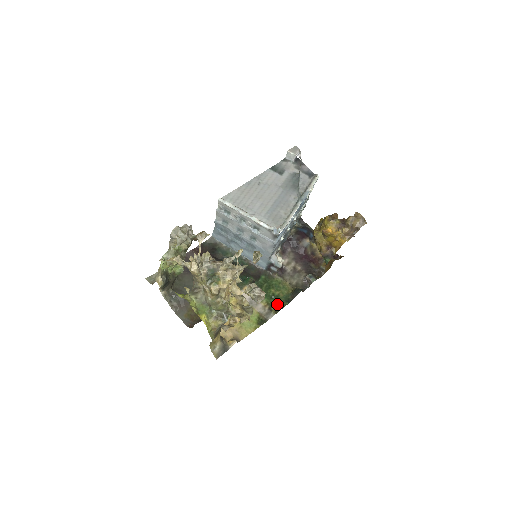
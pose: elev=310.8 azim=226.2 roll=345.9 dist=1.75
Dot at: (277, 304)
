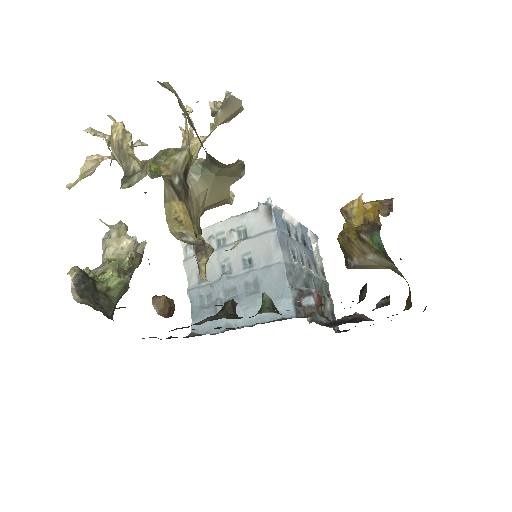
Dot at: occluded
